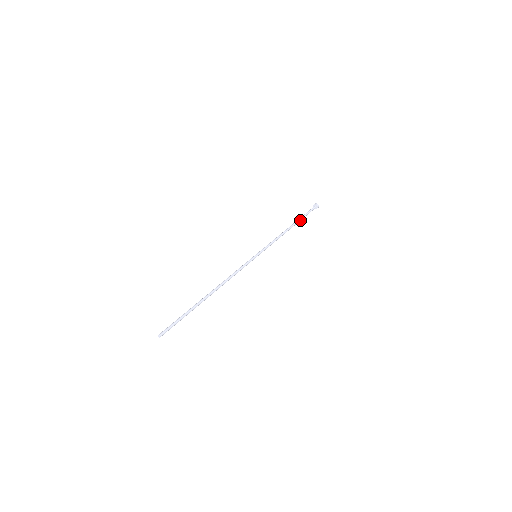
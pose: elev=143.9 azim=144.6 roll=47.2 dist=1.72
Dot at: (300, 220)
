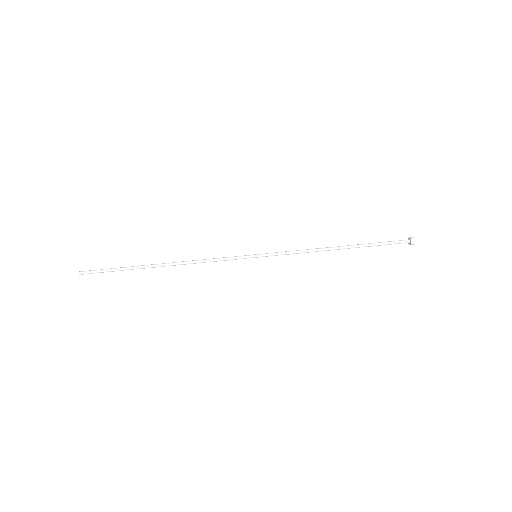
Dot at: (364, 246)
